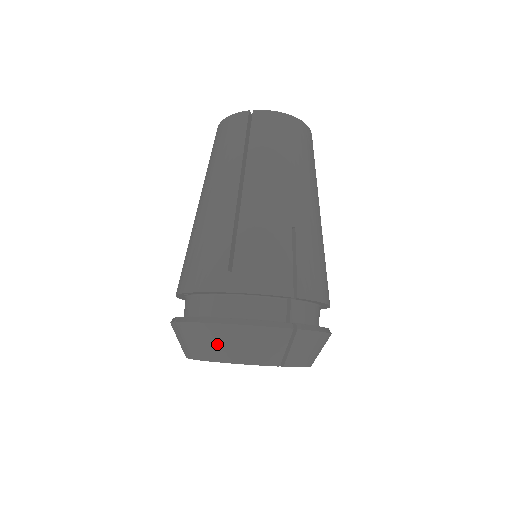
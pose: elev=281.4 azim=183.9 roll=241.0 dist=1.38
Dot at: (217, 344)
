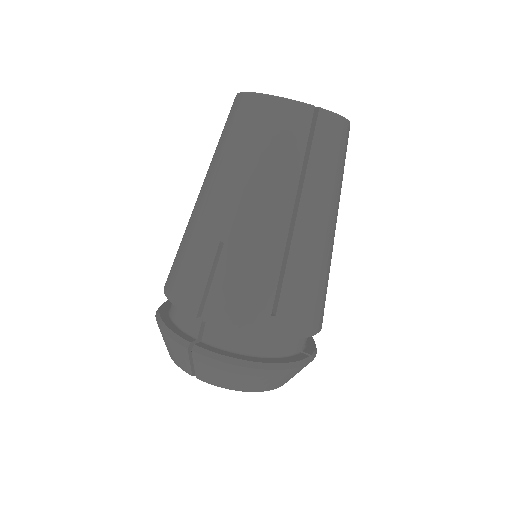
Dot at: occluded
